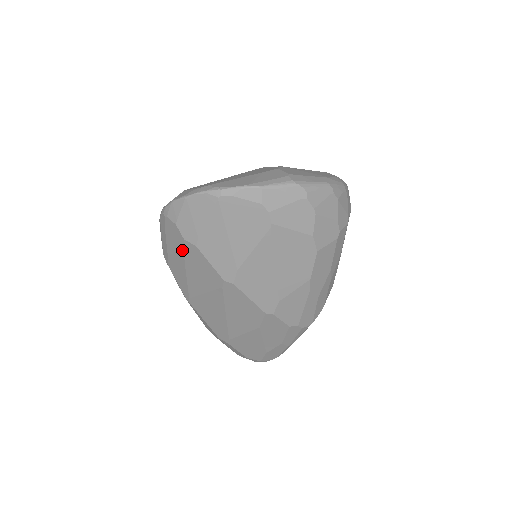
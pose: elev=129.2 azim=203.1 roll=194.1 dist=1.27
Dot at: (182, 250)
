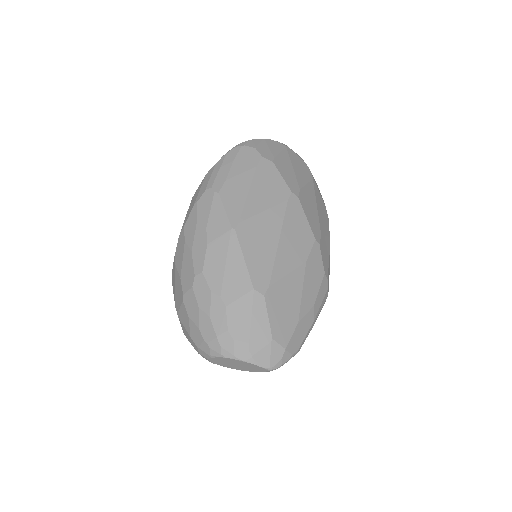
Dot at: (255, 167)
